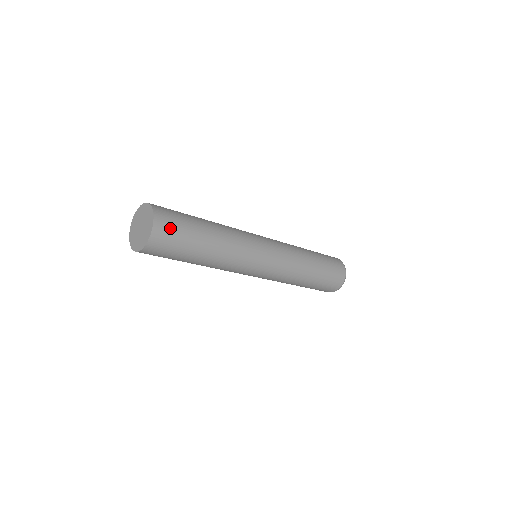
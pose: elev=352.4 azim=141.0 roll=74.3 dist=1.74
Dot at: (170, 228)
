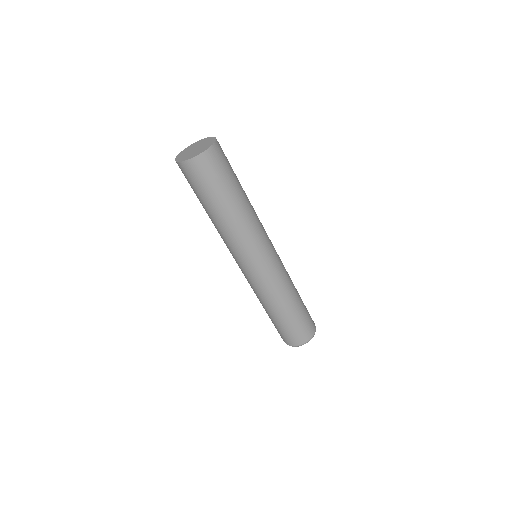
Dot at: (213, 166)
